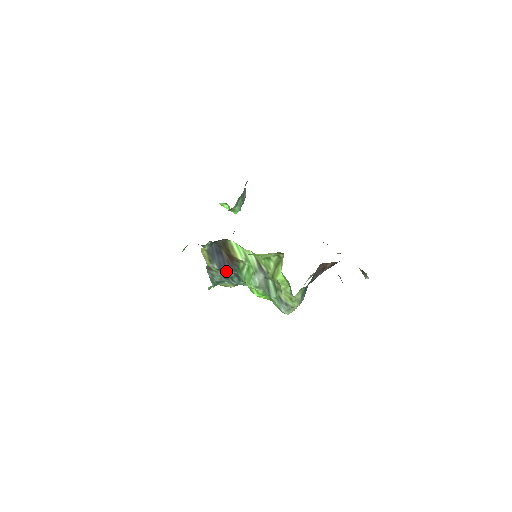
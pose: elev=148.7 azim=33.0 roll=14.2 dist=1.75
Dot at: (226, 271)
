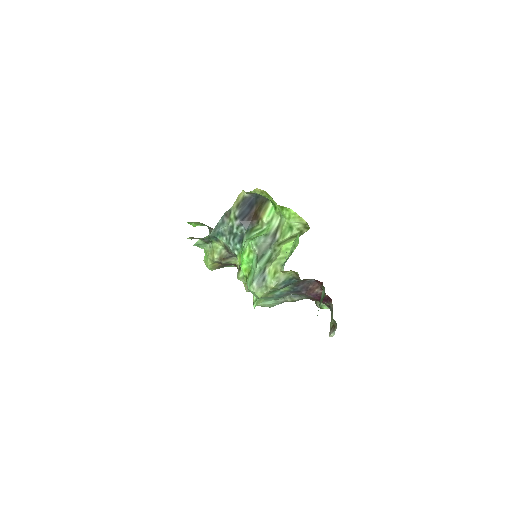
Dot at: (241, 222)
